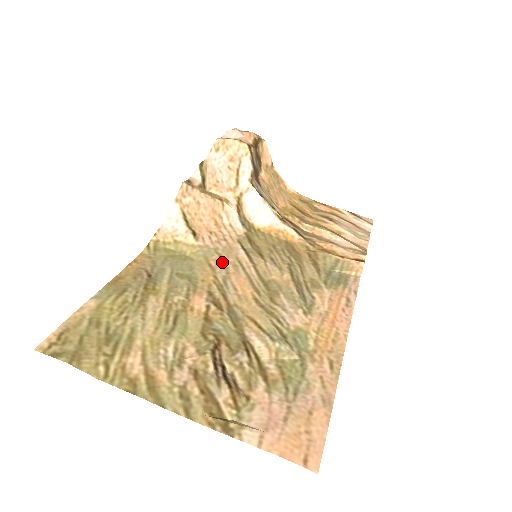
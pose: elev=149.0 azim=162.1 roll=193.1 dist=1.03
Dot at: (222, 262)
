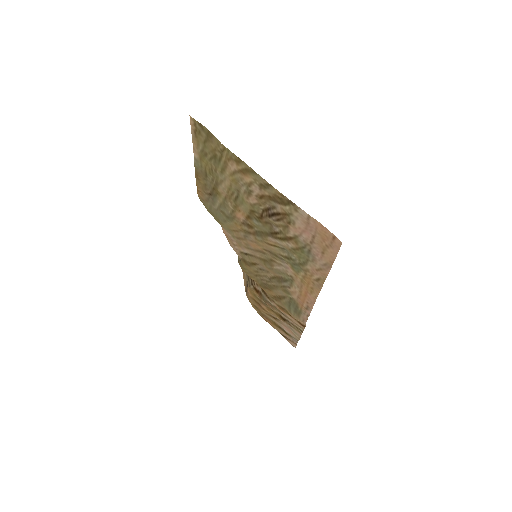
Dot at: (240, 238)
